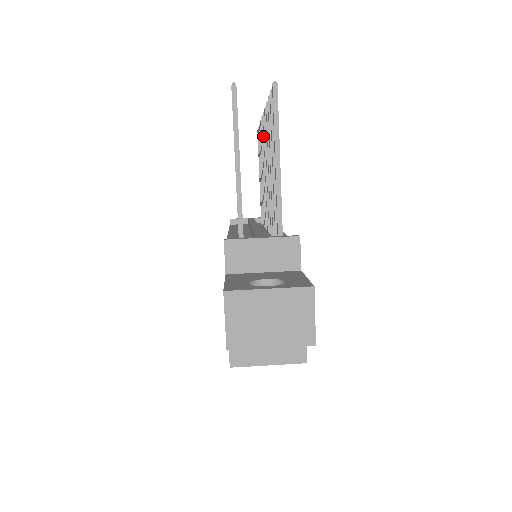
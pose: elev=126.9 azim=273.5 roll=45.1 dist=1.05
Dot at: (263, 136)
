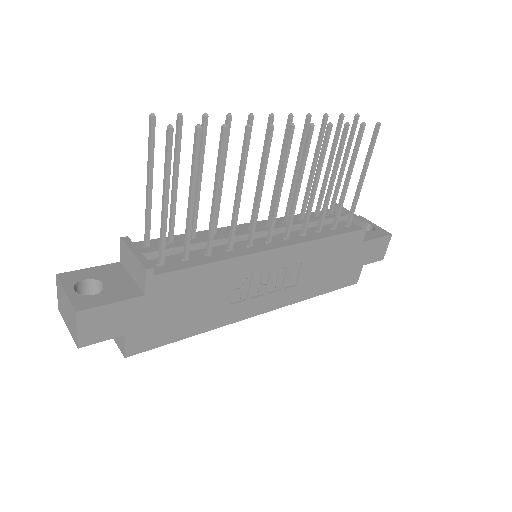
Dot at: (305, 146)
